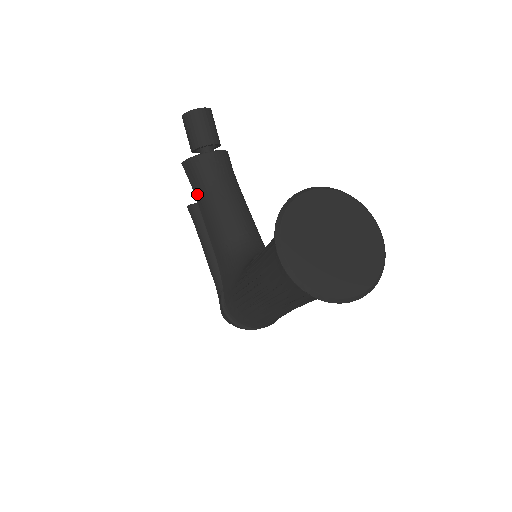
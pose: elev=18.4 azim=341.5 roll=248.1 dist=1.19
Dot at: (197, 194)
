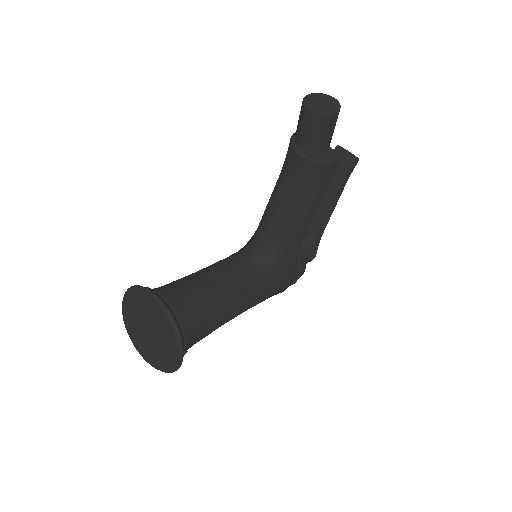
Dot at: occluded
